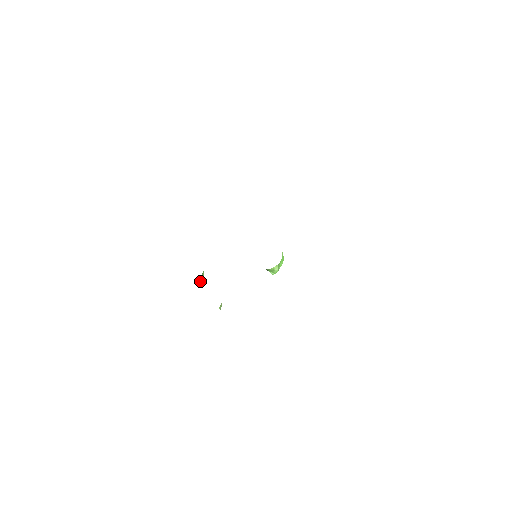
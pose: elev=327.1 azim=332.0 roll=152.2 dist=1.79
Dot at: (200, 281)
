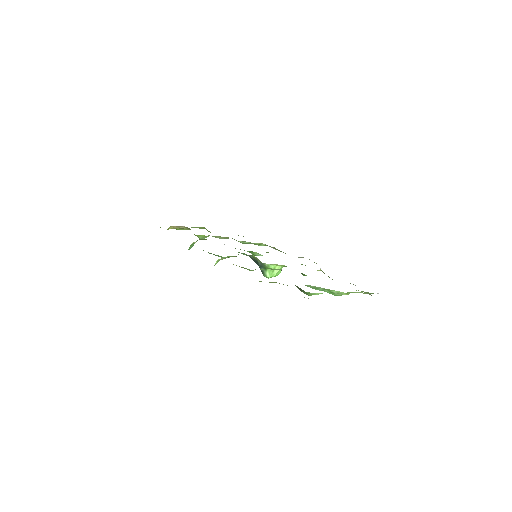
Dot at: (190, 246)
